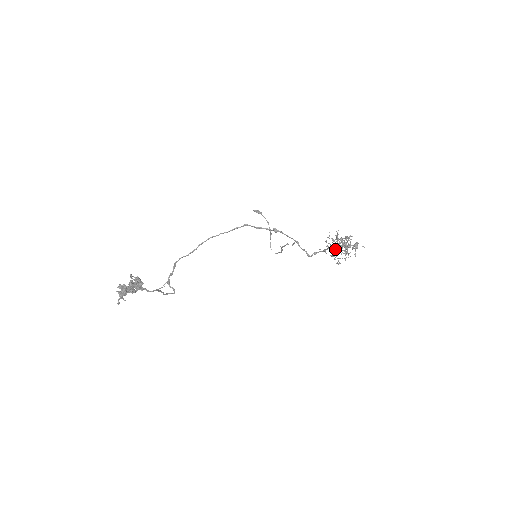
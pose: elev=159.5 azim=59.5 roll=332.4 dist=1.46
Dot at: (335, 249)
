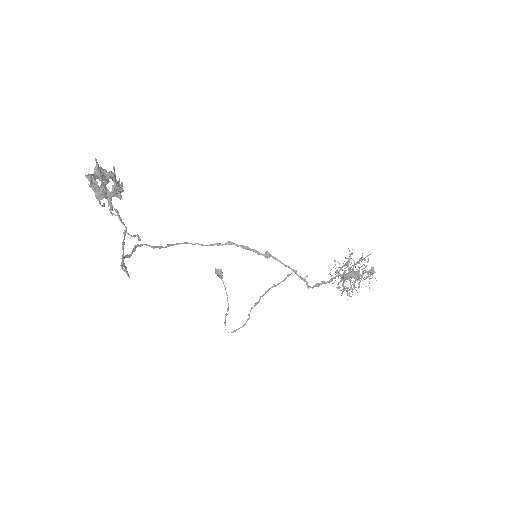
Dot at: (346, 275)
